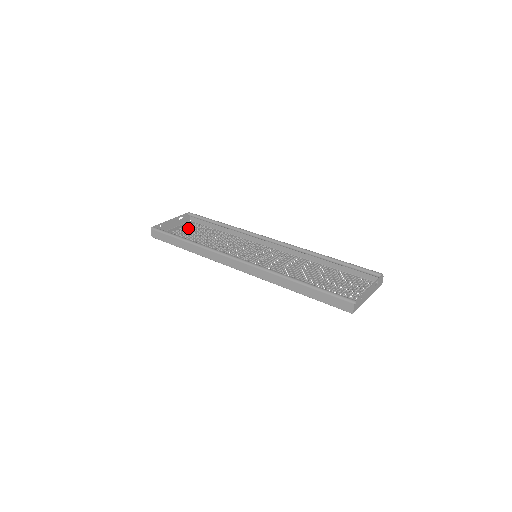
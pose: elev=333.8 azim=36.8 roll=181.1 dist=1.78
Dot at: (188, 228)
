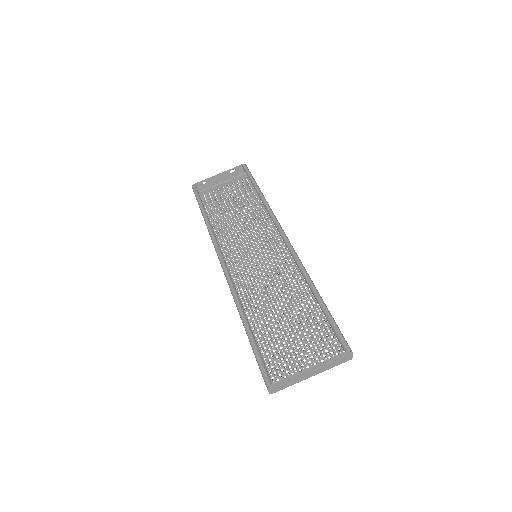
Dot at: (236, 185)
